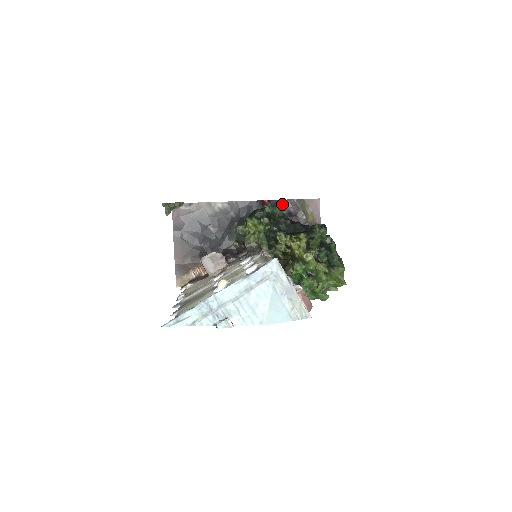
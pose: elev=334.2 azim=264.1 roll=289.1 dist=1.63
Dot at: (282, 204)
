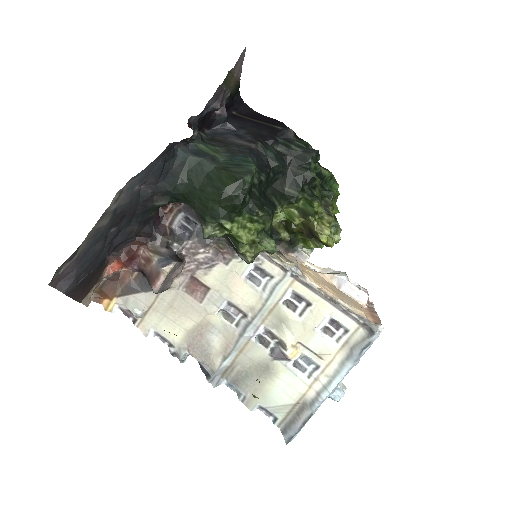
Dot at: (204, 108)
